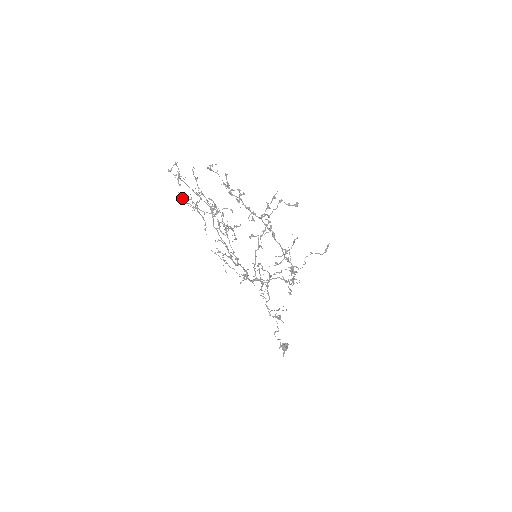
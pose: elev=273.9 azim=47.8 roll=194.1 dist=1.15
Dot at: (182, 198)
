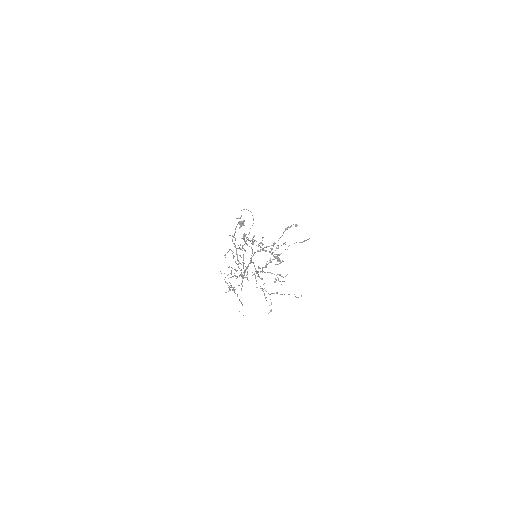
Dot at: occluded
